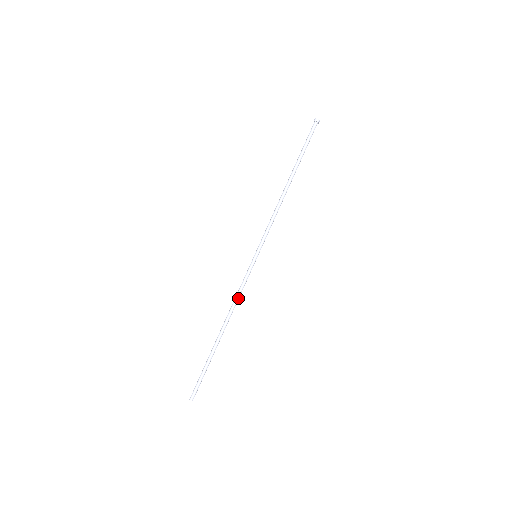
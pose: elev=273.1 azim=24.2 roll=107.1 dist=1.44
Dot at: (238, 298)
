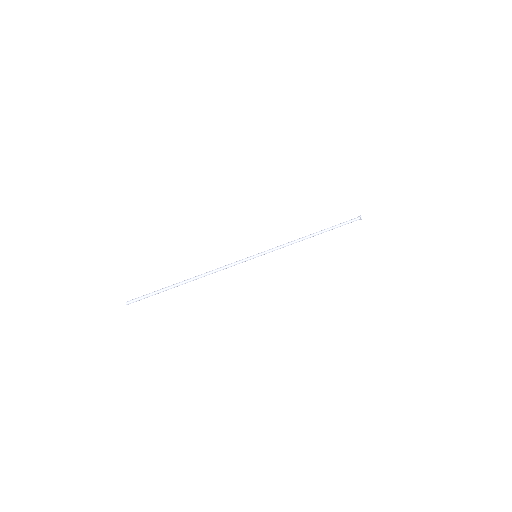
Dot at: (221, 268)
